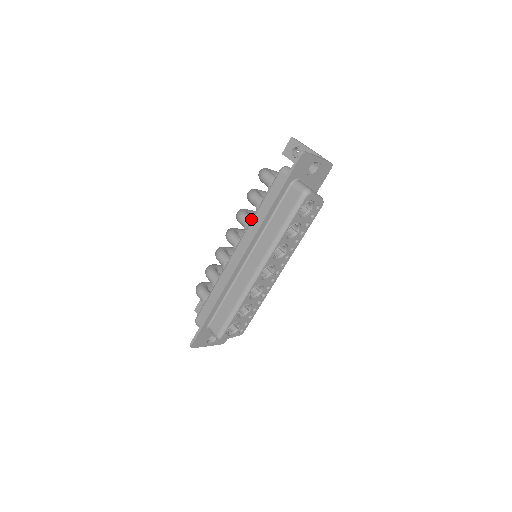
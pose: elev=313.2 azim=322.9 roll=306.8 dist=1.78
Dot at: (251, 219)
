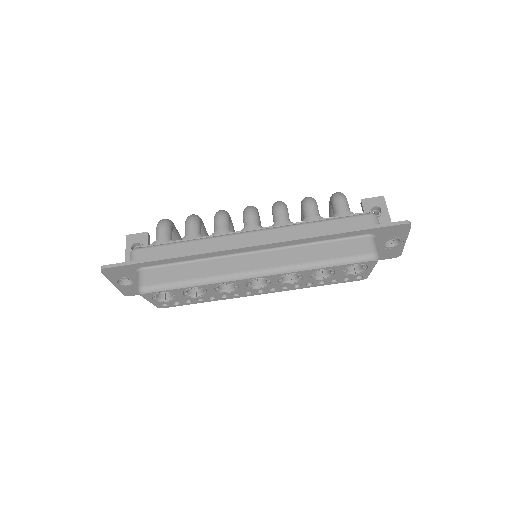
Dot at: occluded
